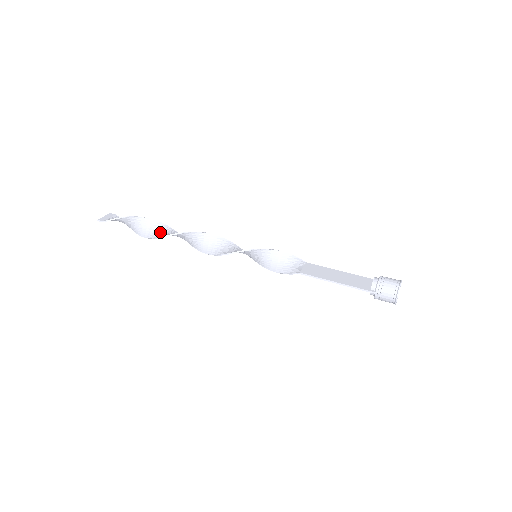
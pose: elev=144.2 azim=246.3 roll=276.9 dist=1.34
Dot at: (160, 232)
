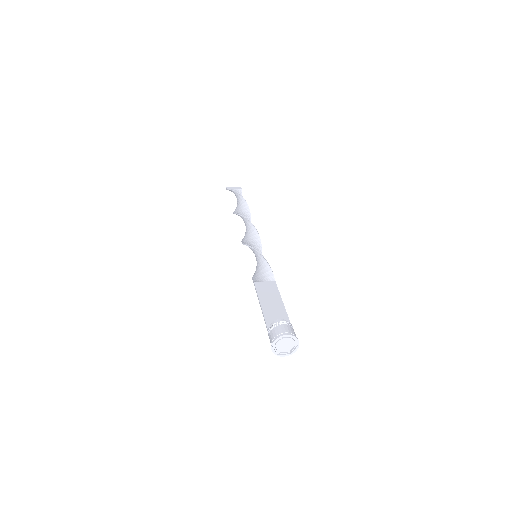
Dot at: (240, 210)
